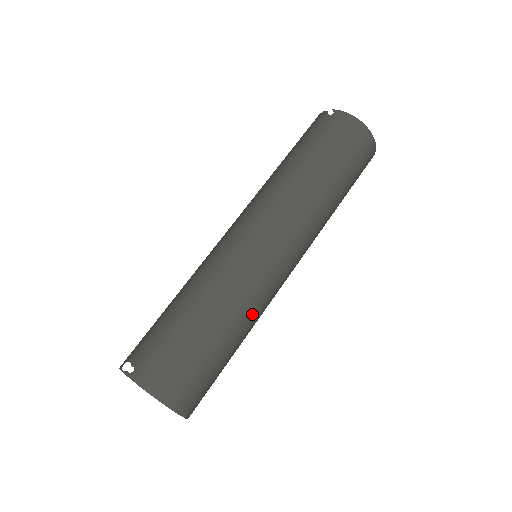
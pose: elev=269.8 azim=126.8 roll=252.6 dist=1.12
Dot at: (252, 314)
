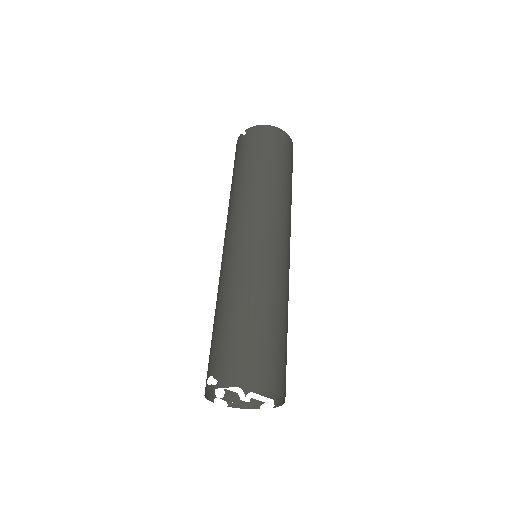
Dot at: (281, 290)
